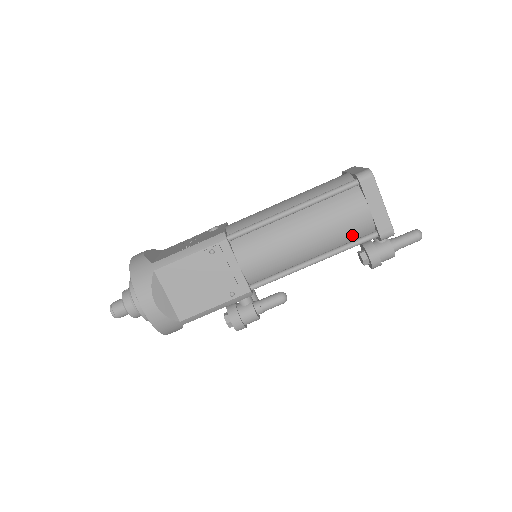
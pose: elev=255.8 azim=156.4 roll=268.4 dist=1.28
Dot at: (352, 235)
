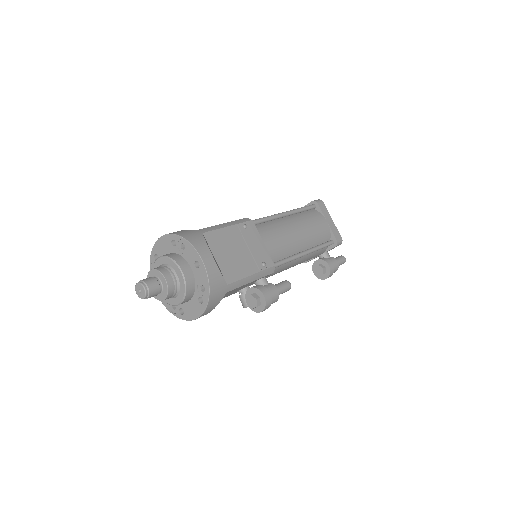
Dot at: (321, 239)
